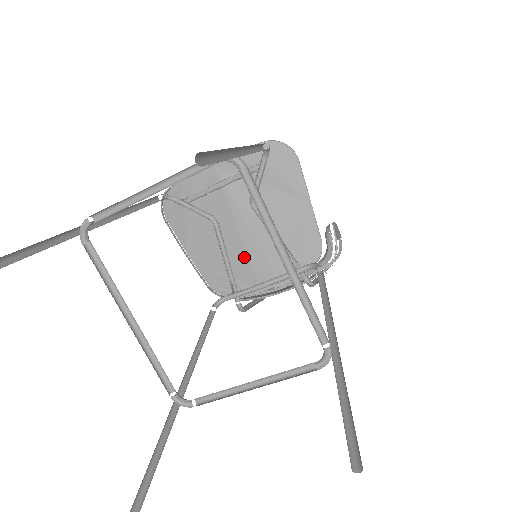
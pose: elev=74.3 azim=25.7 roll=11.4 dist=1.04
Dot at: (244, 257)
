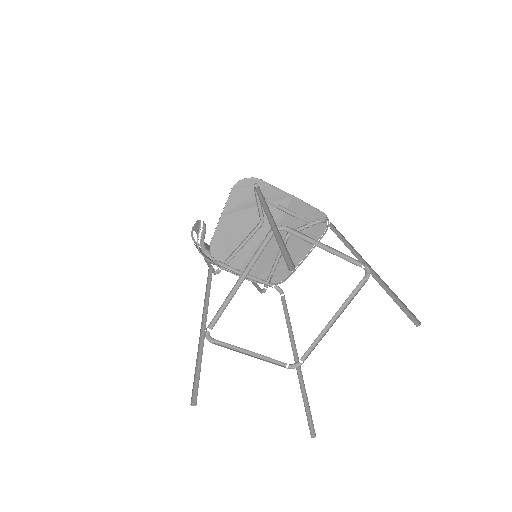
Dot at: (250, 250)
